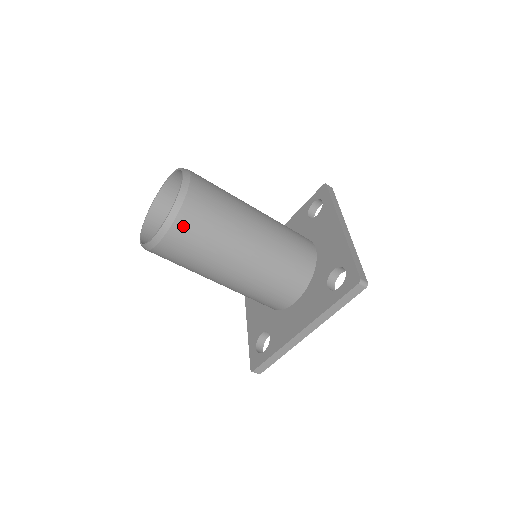
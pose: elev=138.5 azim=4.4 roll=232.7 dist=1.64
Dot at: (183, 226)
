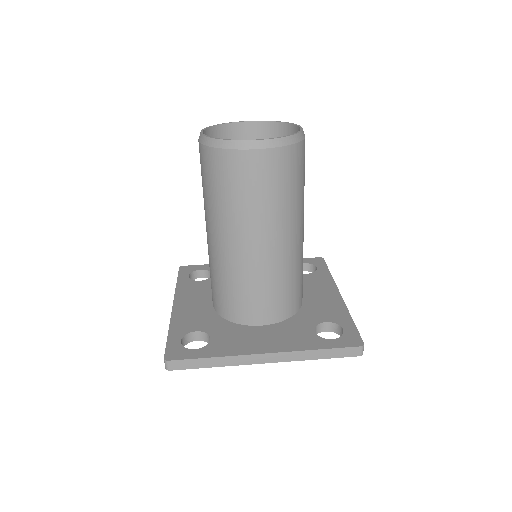
Dot at: (280, 159)
